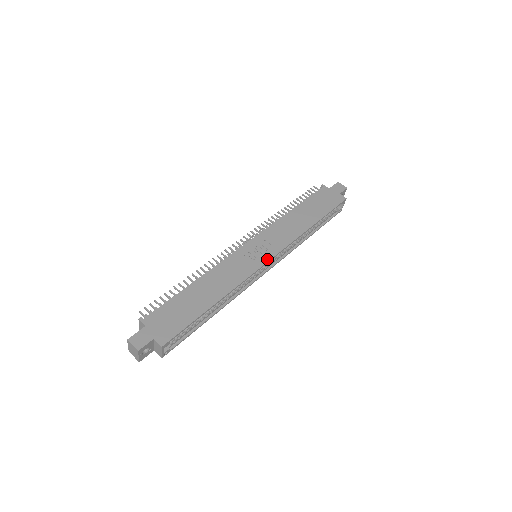
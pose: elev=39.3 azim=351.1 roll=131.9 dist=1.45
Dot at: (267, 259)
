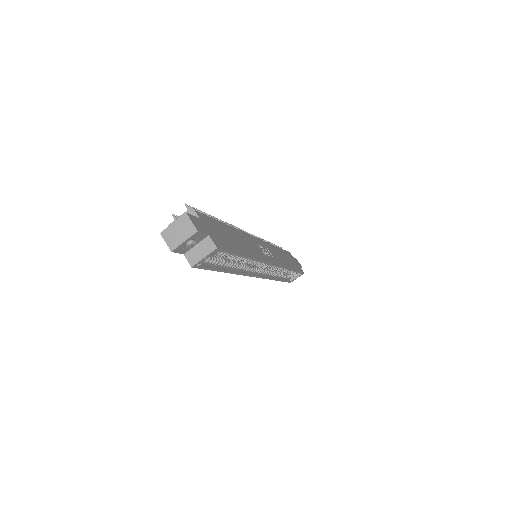
Dot at: (273, 262)
